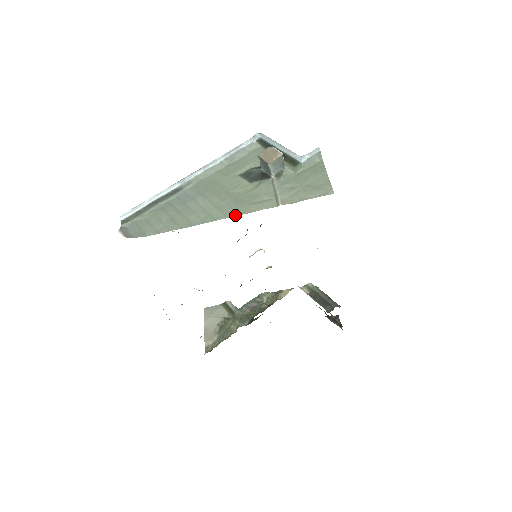
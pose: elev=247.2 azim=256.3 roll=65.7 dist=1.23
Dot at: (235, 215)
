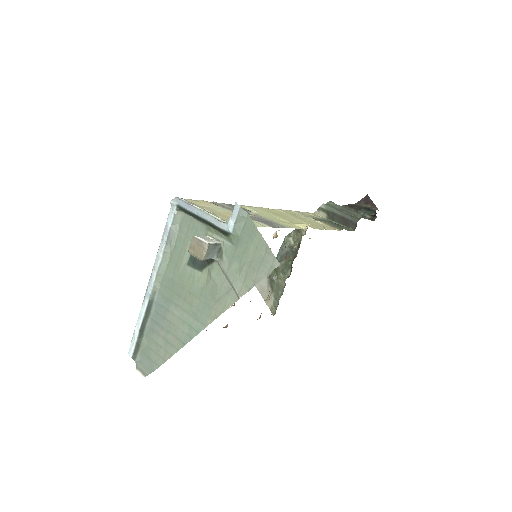
Dot at: (210, 322)
